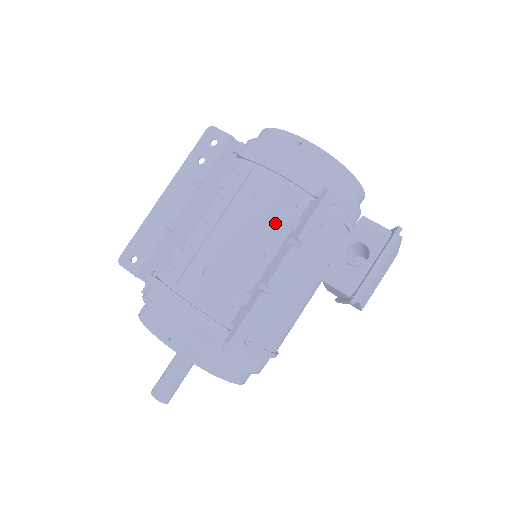
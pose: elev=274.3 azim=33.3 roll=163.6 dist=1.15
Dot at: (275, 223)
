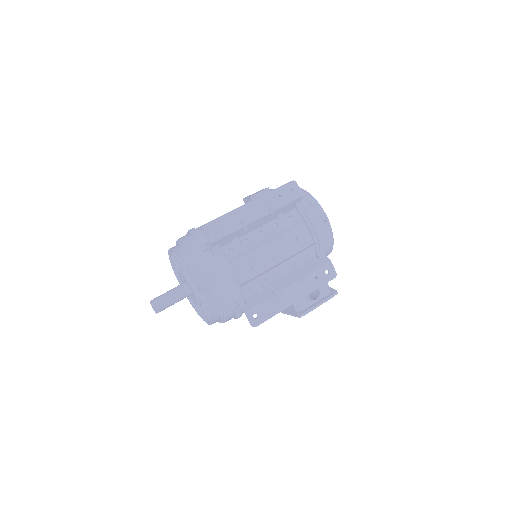
Dot at: (295, 259)
